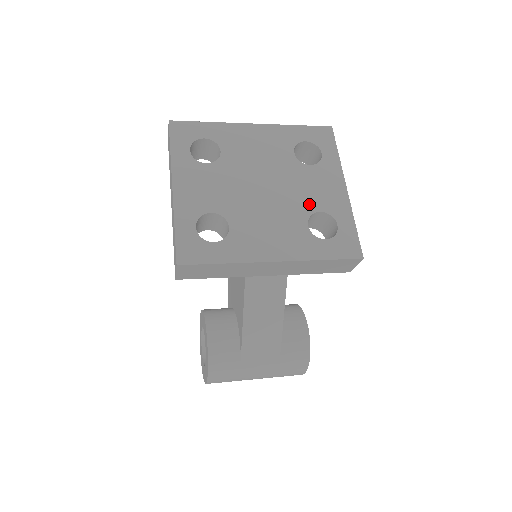
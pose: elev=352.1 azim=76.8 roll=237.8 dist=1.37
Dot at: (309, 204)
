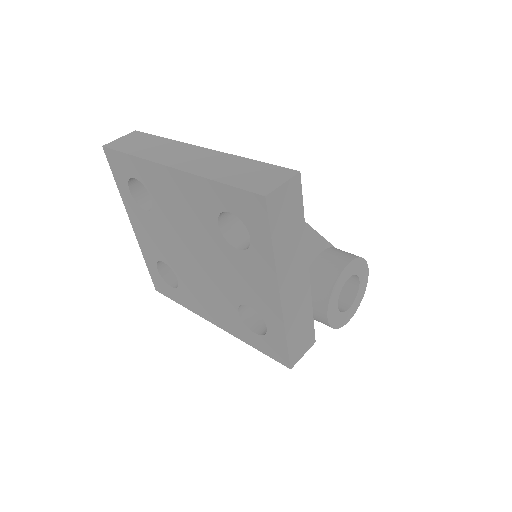
Dot at: (238, 293)
